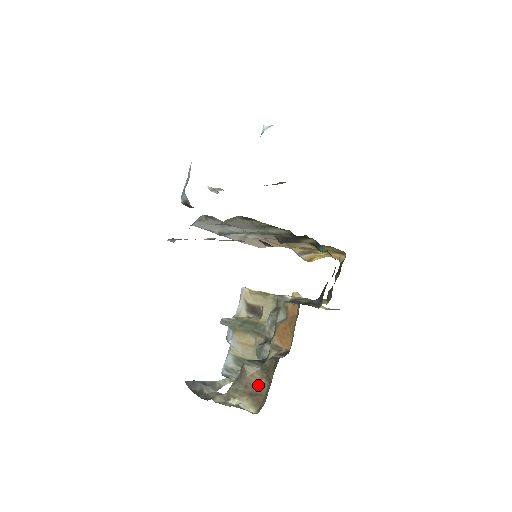
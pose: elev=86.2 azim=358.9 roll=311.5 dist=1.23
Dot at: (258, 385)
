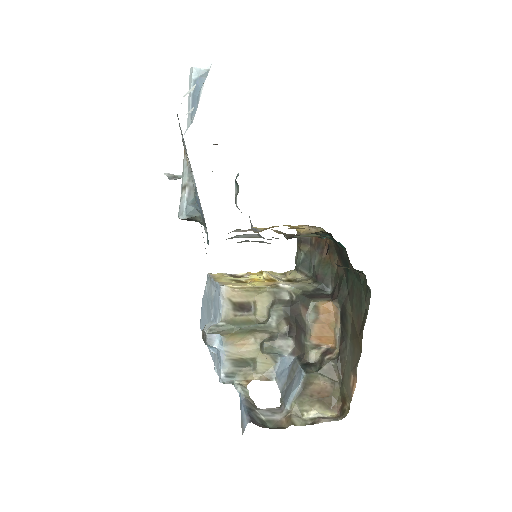
Dot at: (324, 390)
